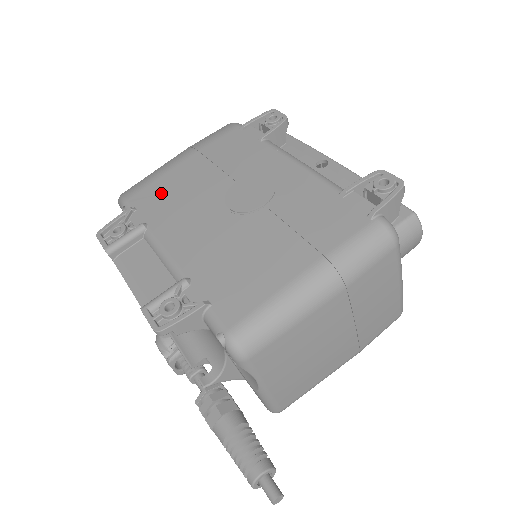
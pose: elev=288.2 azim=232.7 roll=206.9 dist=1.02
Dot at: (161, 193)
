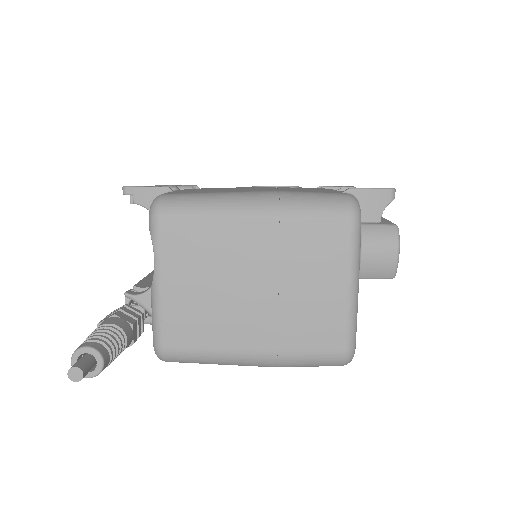
Dot at: occluded
